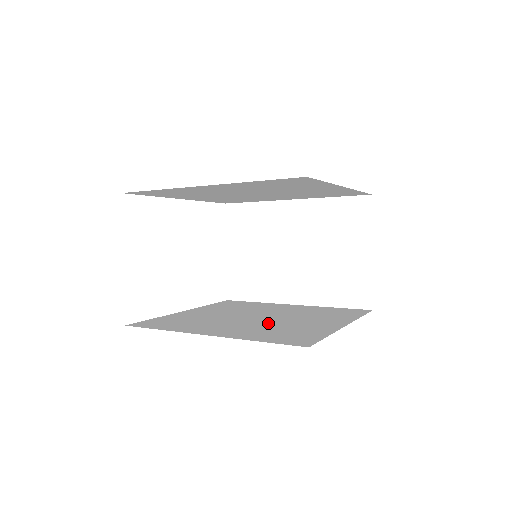
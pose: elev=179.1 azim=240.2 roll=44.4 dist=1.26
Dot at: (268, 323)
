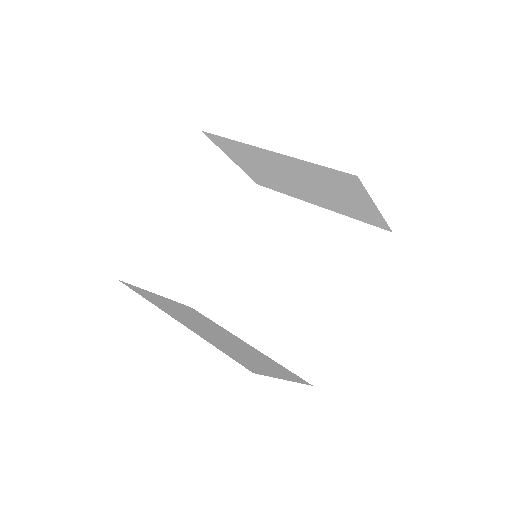
Dot at: (290, 300)
